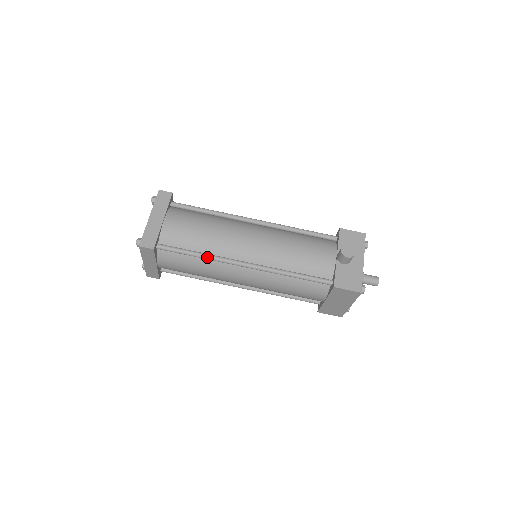
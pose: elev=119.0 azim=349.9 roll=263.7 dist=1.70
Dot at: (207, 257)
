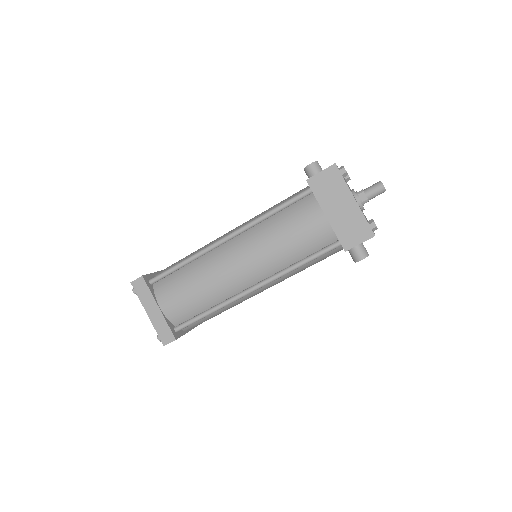
Dot at: (192, 256)
